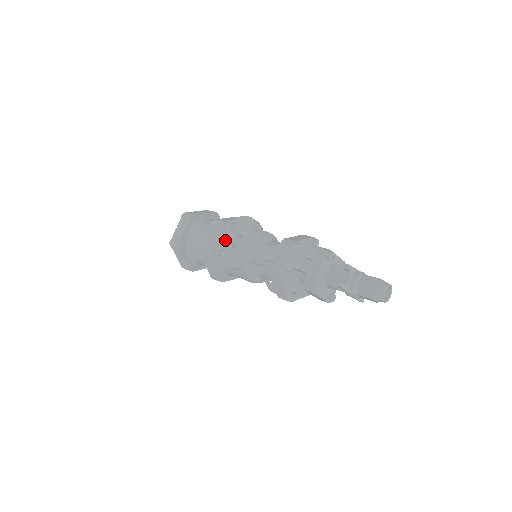
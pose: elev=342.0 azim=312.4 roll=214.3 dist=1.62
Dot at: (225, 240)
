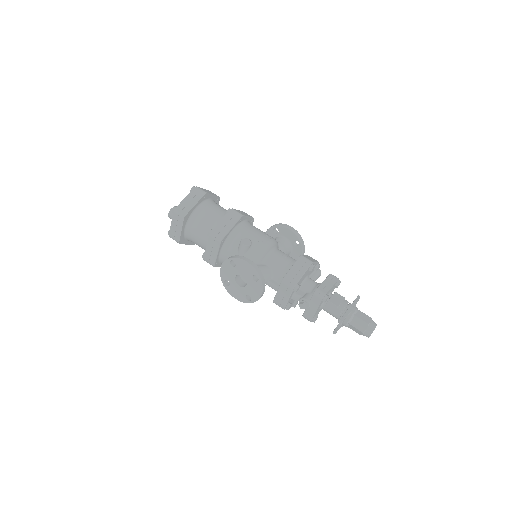
Dot at: (228, 274)
